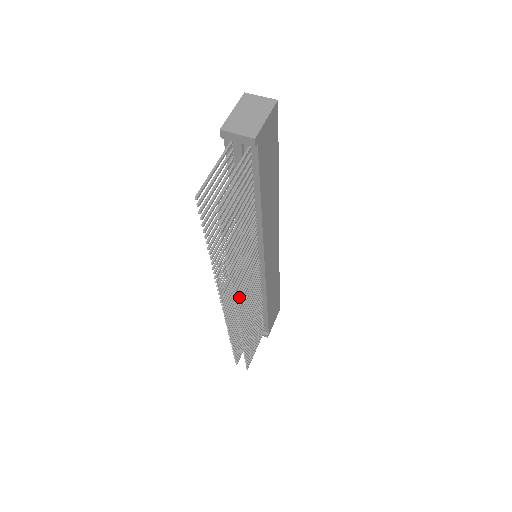
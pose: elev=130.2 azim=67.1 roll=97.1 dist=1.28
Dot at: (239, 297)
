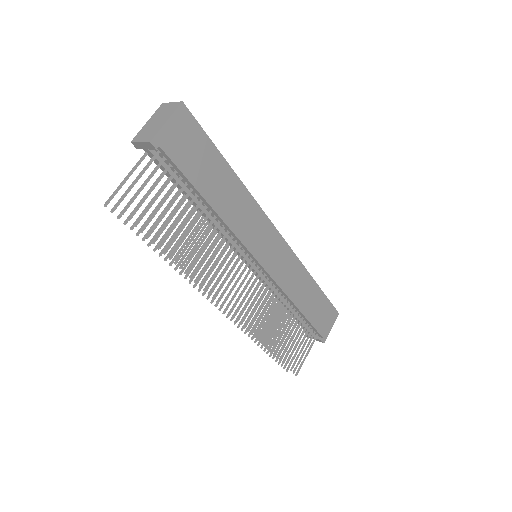
Dot at: (226, 297)
